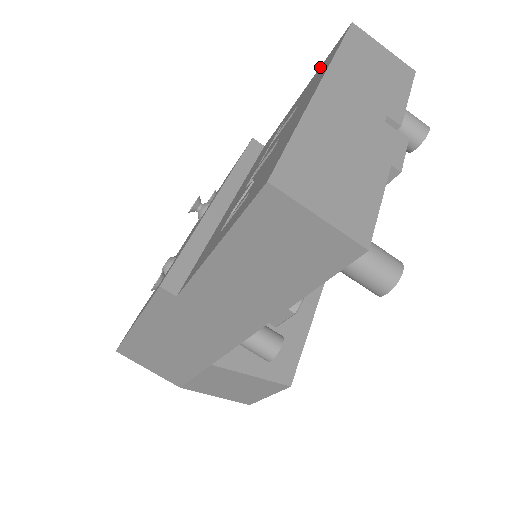
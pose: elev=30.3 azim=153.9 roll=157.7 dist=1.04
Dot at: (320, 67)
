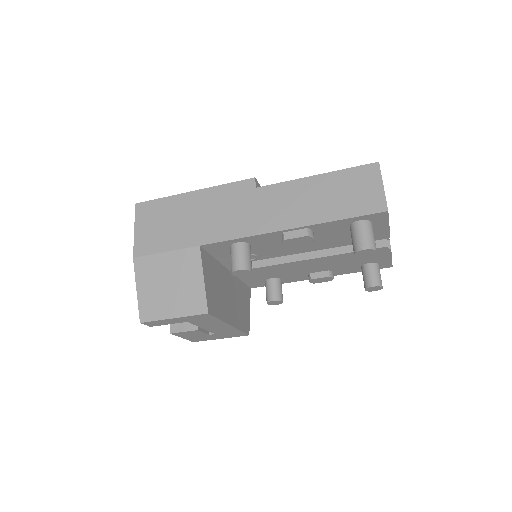
Dot at: occluded
